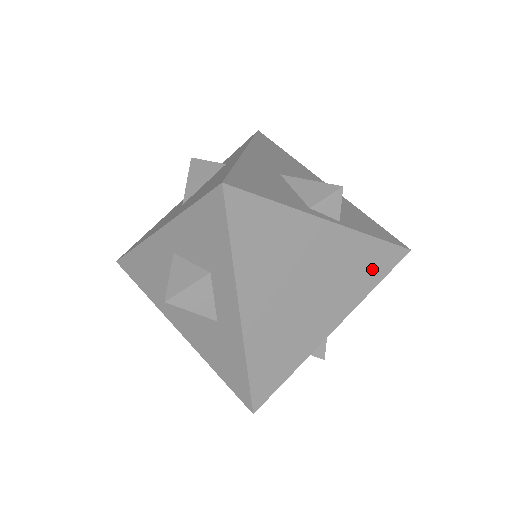
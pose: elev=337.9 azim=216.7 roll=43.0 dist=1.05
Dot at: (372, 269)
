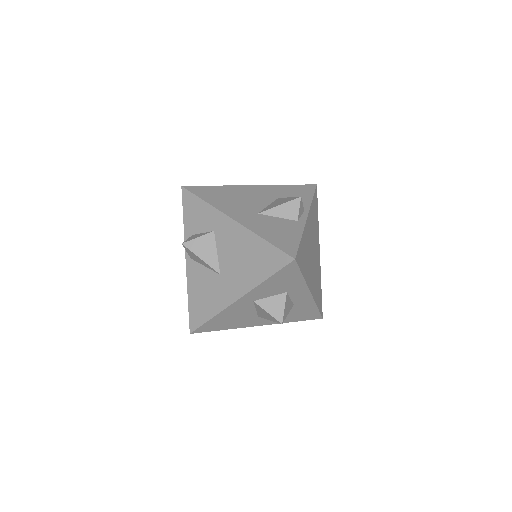
Dot at: (316, 212)
